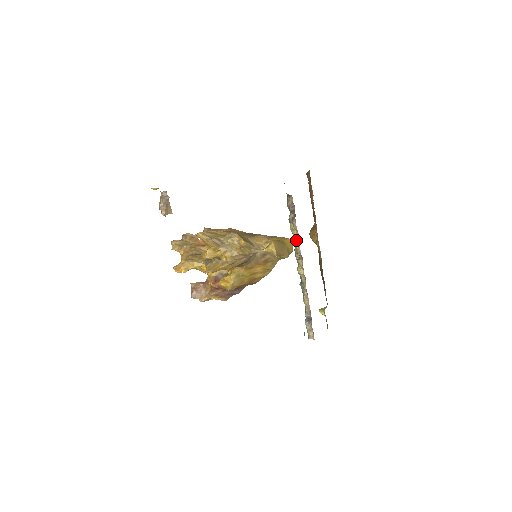
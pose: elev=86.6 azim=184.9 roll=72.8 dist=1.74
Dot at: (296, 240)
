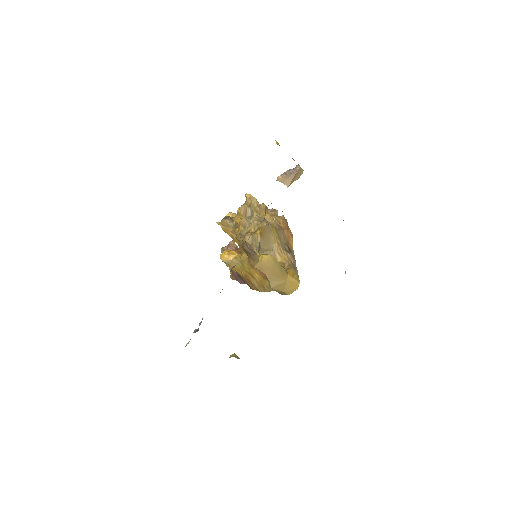
Dot at: (244, 246)
